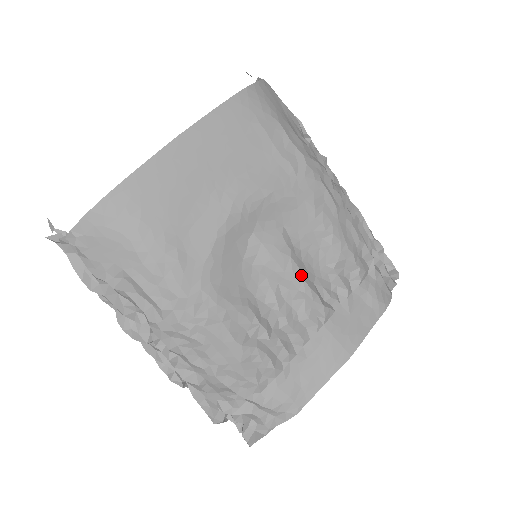
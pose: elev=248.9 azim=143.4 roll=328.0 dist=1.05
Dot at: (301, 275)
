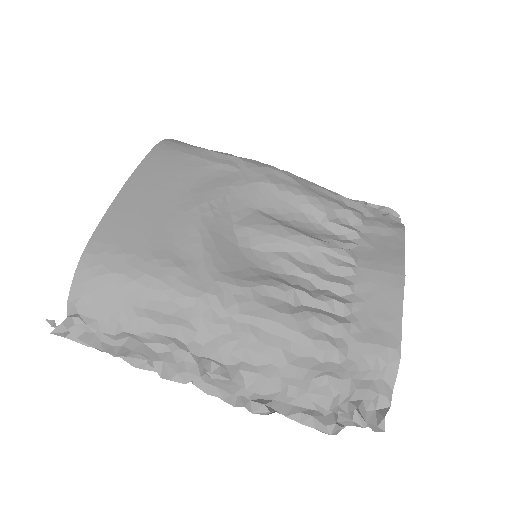
Dot at: (301, 234)
